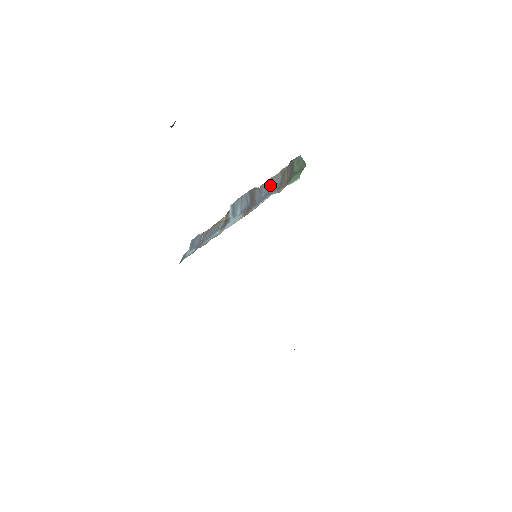
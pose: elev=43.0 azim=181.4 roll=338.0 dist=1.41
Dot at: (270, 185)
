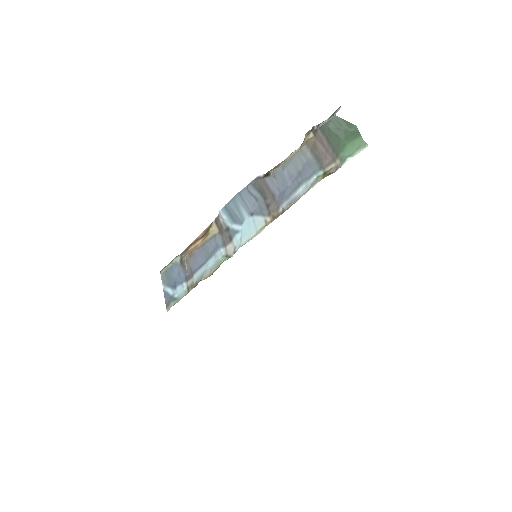
Dot at: (295, 166)
